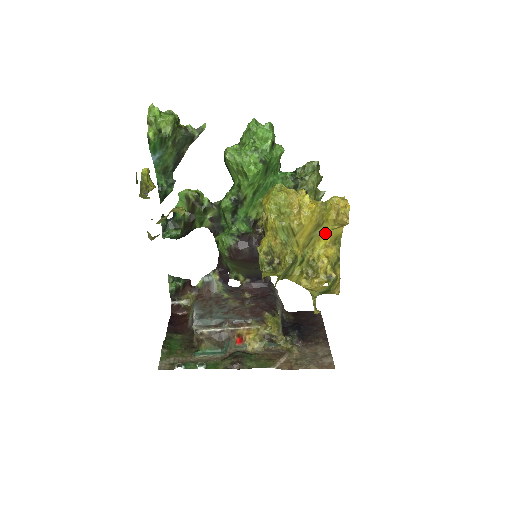
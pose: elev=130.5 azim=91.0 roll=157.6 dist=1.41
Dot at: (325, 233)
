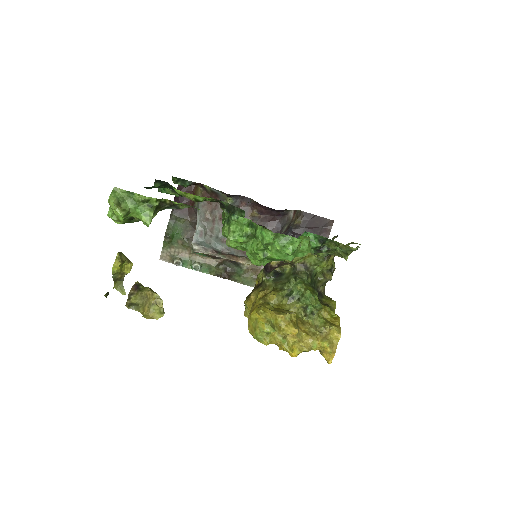
Dot at: occluded
